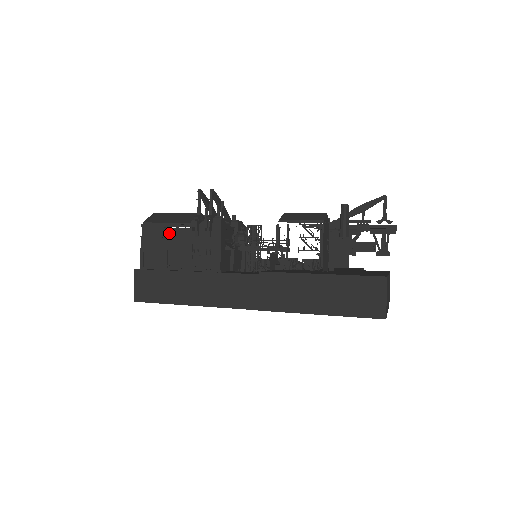
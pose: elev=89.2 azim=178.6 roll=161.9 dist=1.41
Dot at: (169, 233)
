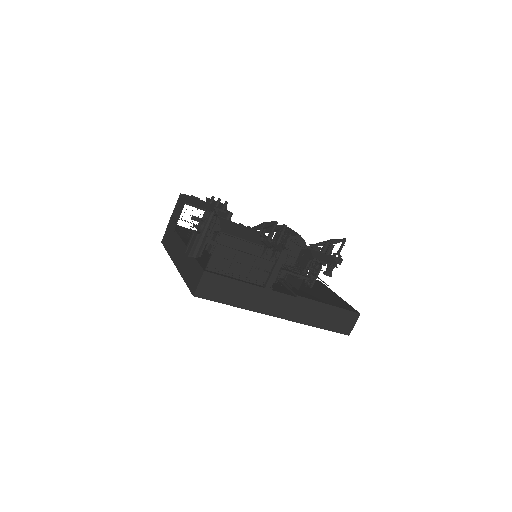
Dot at: (241, 248)
